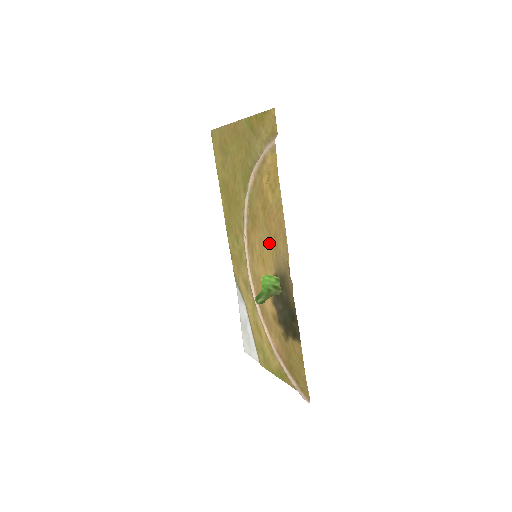
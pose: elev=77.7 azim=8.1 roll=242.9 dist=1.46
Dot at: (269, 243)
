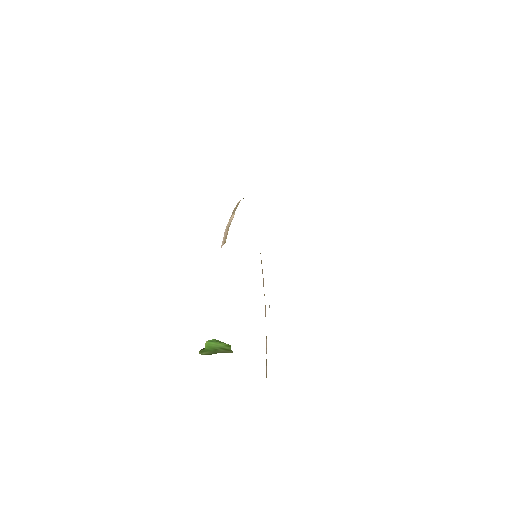
Dot at: occluded
